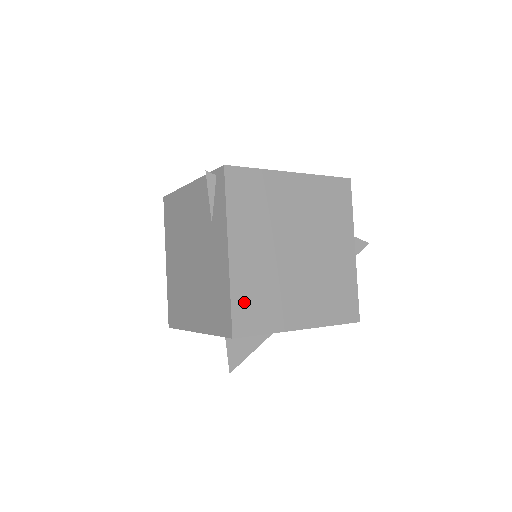
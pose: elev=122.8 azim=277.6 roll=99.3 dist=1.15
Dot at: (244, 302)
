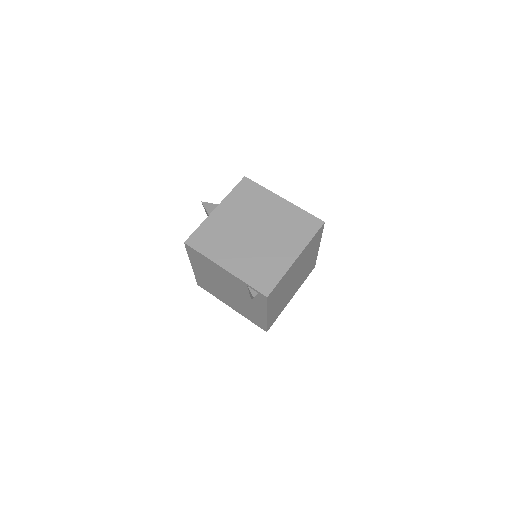
Dot at: occluded
